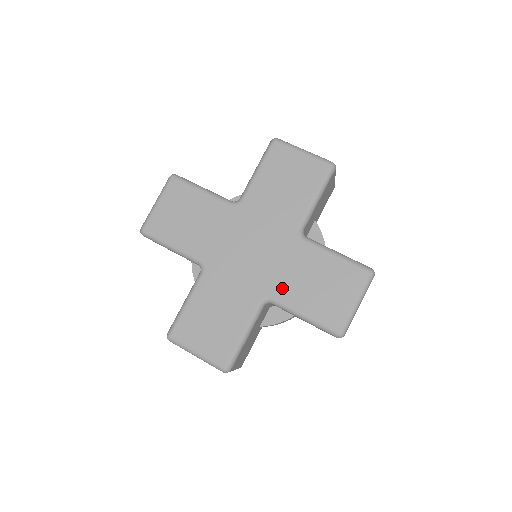
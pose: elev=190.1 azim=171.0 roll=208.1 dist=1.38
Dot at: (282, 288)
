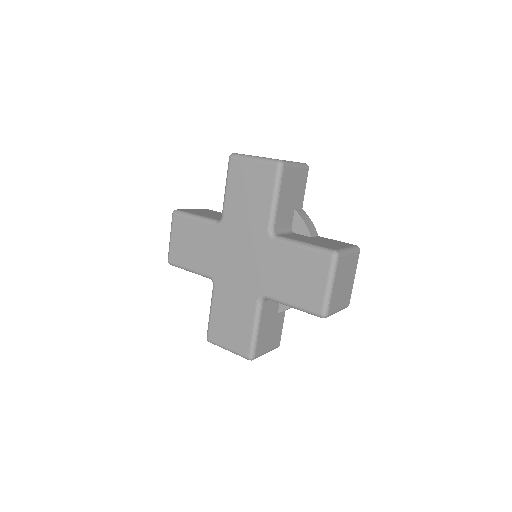
Dot at: (269, 285)
